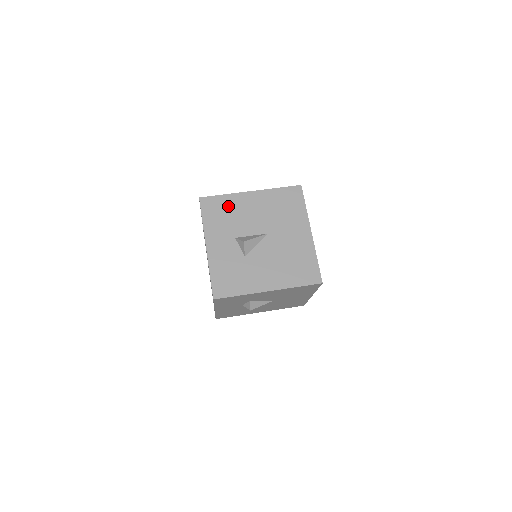
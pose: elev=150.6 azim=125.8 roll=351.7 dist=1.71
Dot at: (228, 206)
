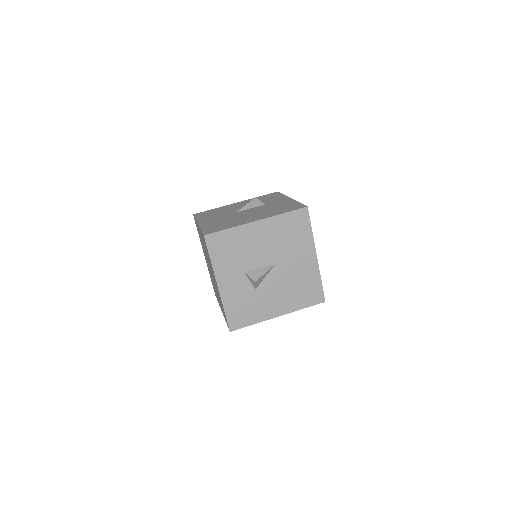
Dot at: (235, 241)
